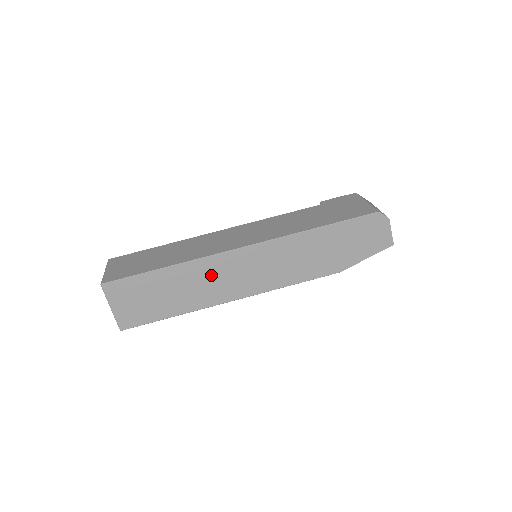
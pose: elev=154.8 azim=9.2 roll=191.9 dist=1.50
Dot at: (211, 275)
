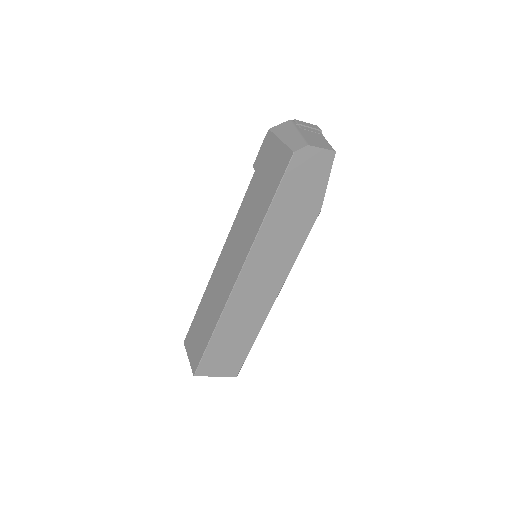
Dot at: (242, 308)
